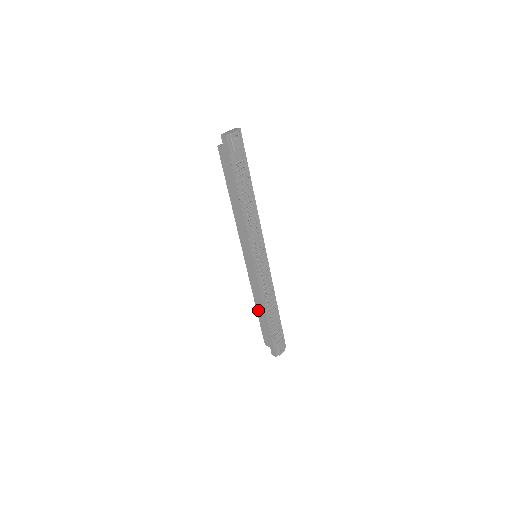
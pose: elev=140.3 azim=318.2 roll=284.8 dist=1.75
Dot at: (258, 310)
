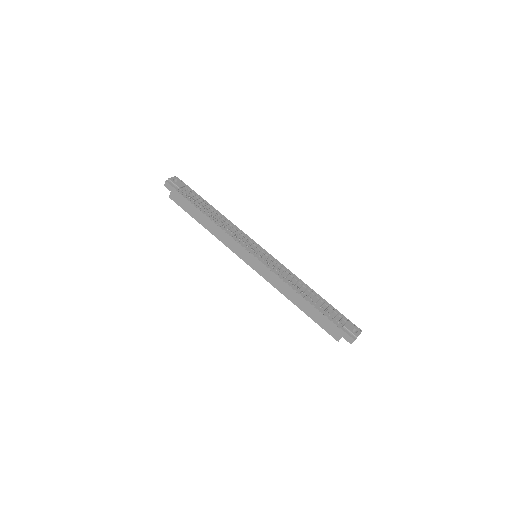
Dot at: (298, 305)
